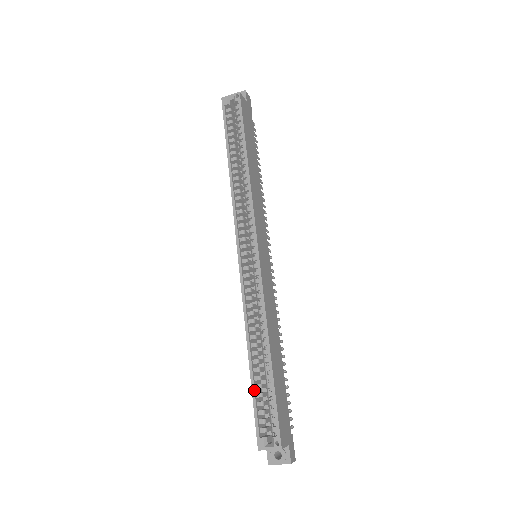
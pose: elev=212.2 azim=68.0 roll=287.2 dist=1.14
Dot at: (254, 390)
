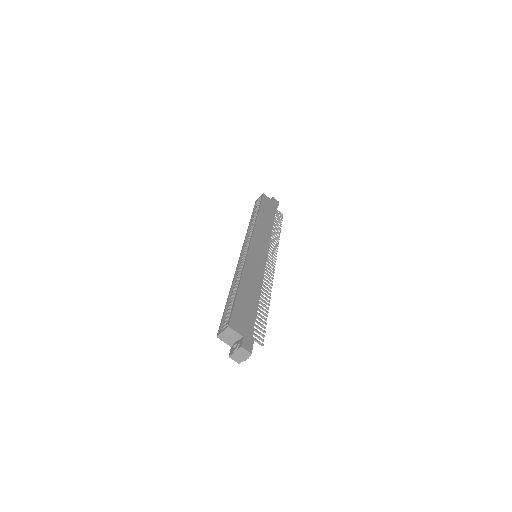
Dot at: (226, 307)
